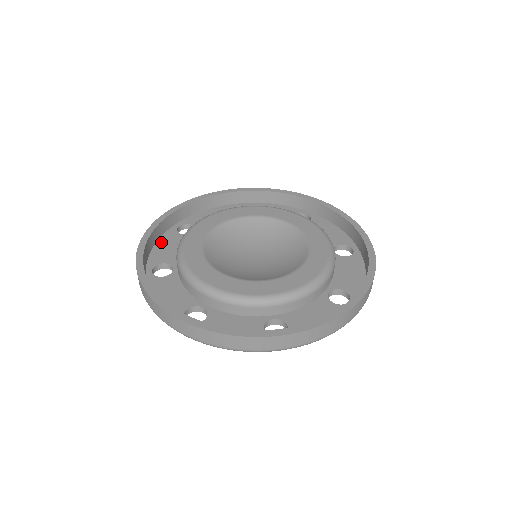
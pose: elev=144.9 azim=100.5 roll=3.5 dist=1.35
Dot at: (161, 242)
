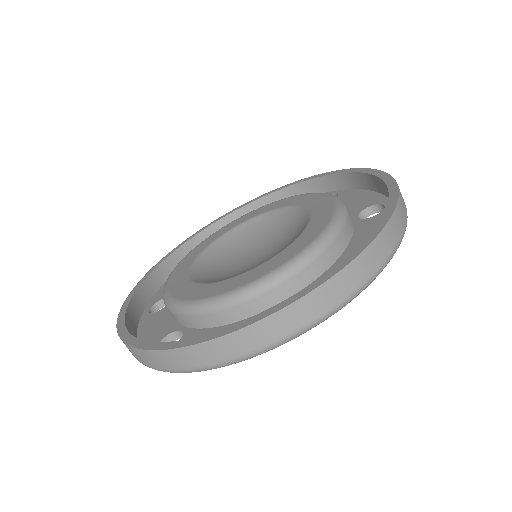
Dot at: (142, 331)
